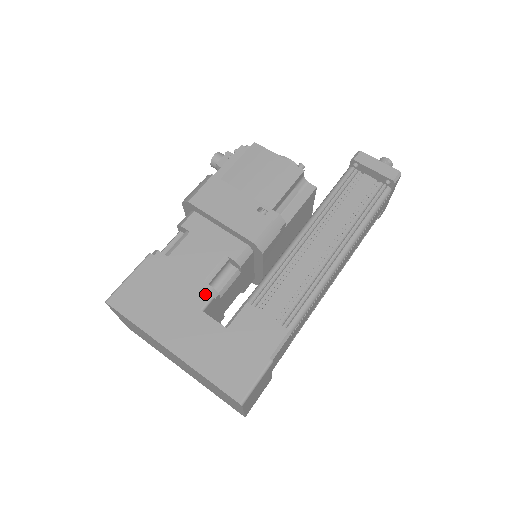
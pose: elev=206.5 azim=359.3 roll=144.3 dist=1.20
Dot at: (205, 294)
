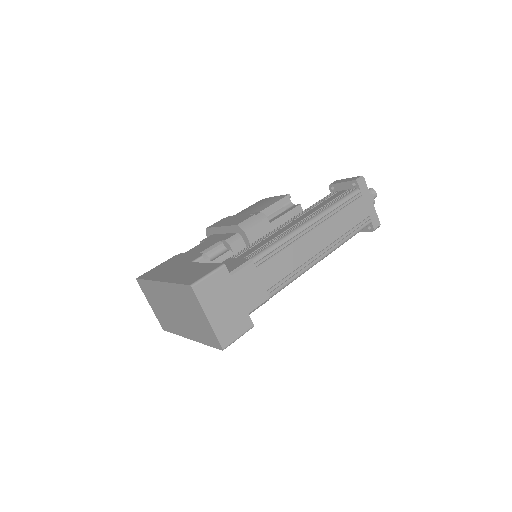
Dot at: (197, 256)
